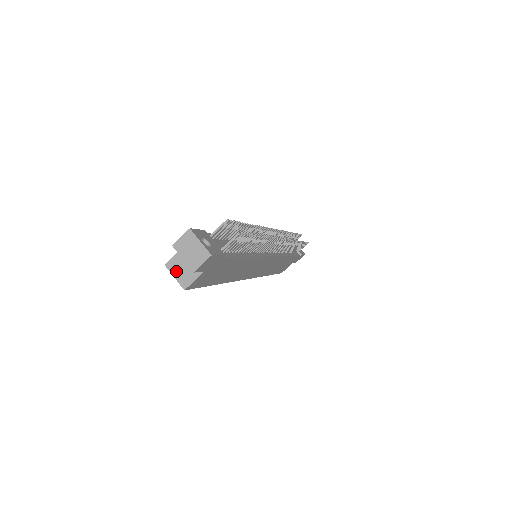
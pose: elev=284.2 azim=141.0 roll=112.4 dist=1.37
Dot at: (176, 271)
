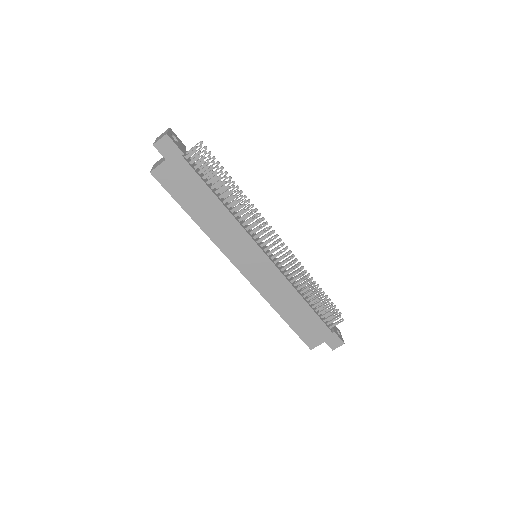
Dot at: (155, 165)
